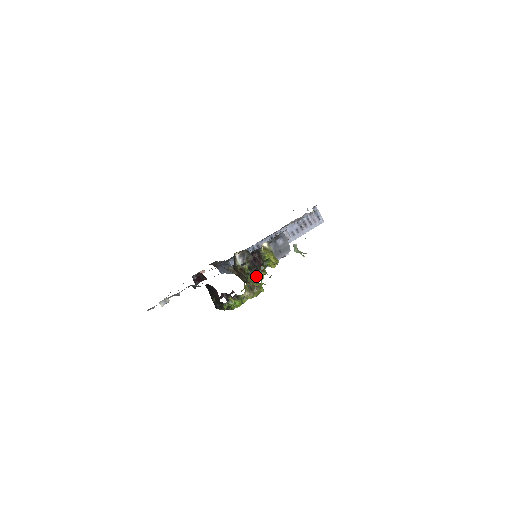
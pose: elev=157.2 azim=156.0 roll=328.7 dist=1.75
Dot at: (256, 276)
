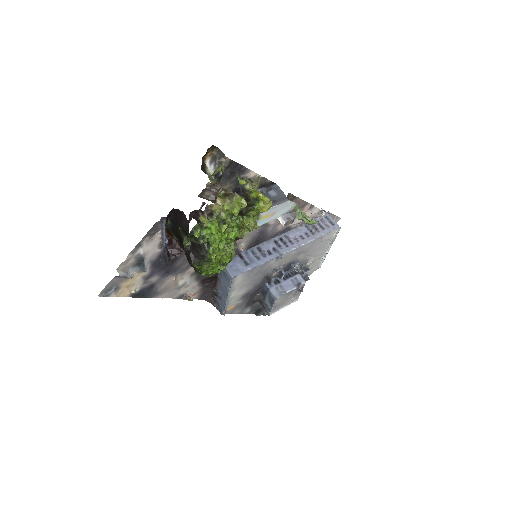
Dot at: (242, 215)
